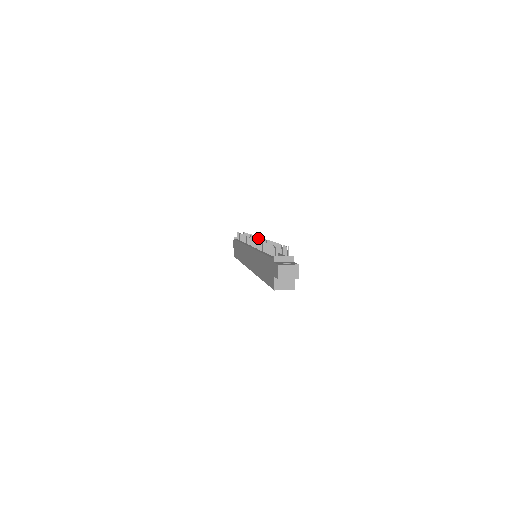
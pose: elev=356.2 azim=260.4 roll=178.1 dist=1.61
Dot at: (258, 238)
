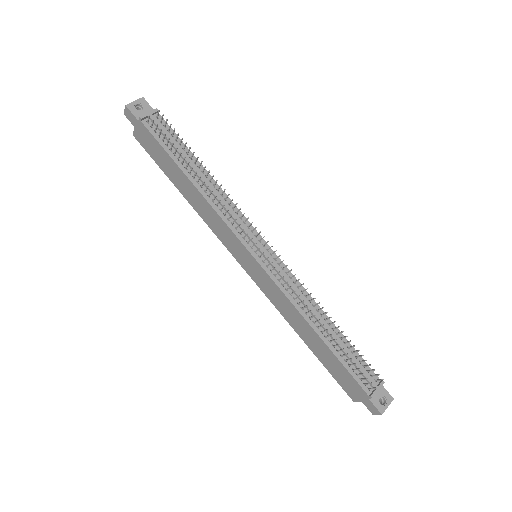
Dot at: occluded
